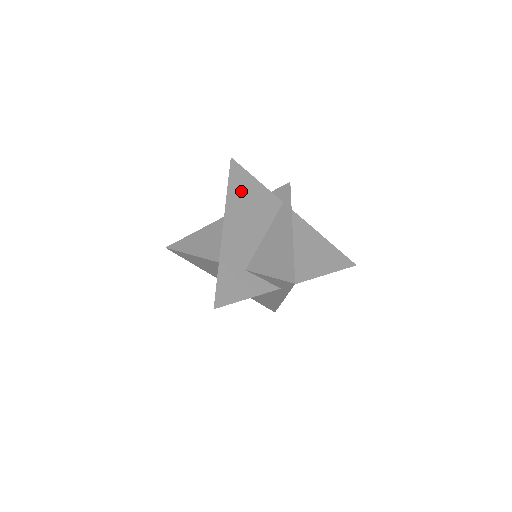
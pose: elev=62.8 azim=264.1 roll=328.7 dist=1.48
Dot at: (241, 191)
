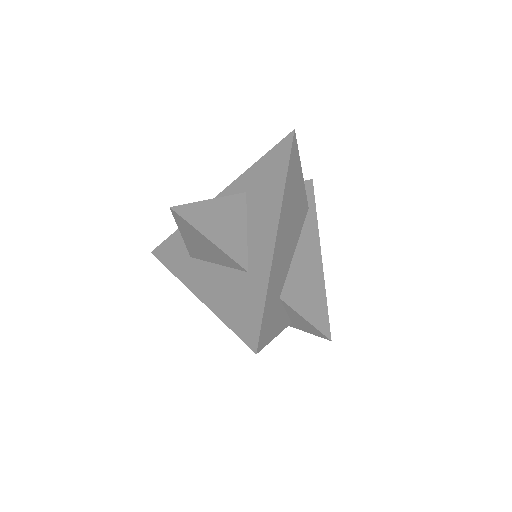
Dot at: (293, 184)
